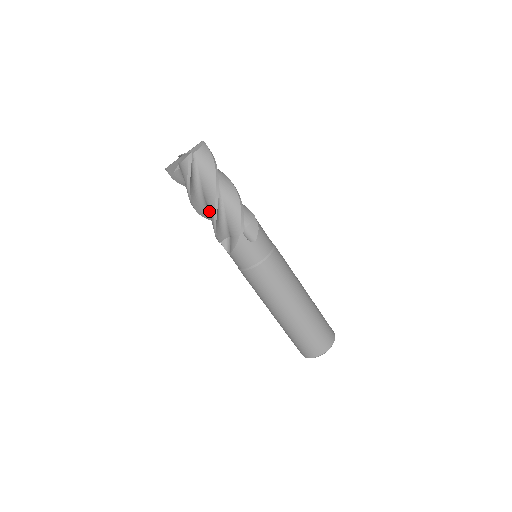
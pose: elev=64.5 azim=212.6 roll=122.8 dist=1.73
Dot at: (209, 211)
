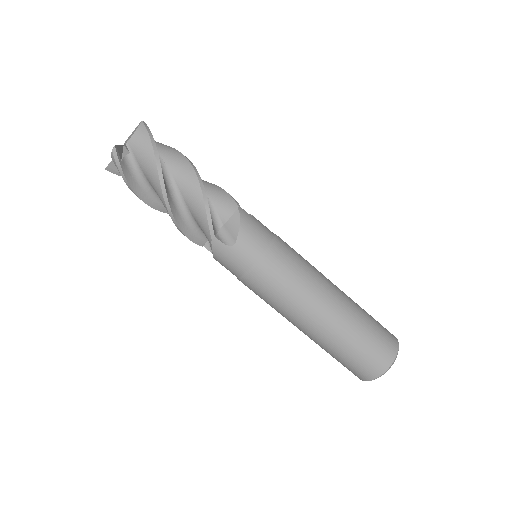
Dot at: (188, 189)
